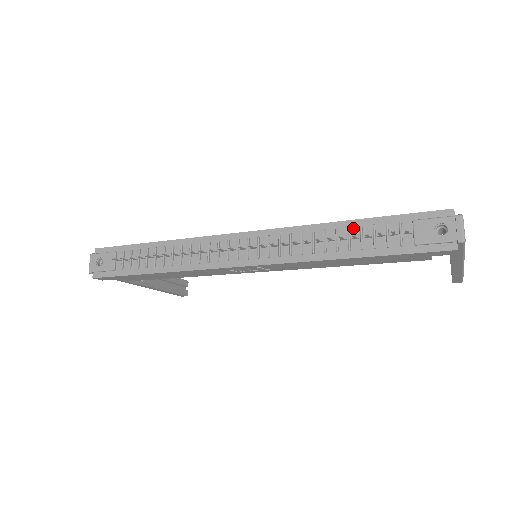
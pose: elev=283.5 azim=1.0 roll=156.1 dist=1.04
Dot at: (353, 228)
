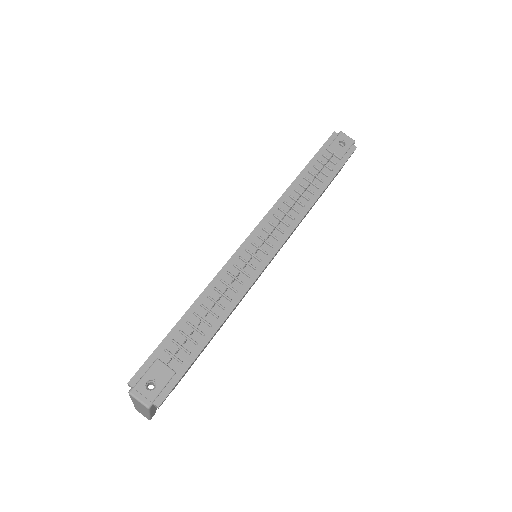
Dot at: (306, 176)
